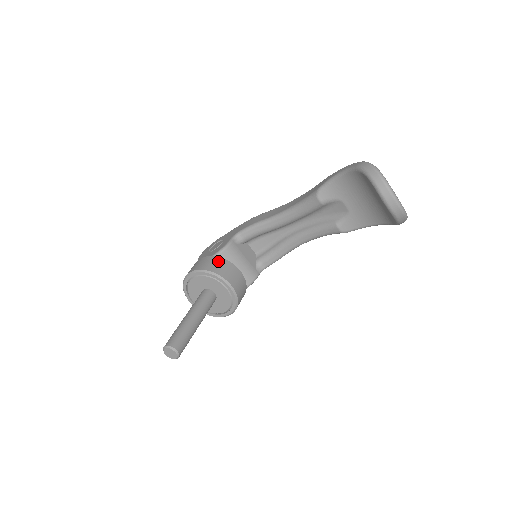
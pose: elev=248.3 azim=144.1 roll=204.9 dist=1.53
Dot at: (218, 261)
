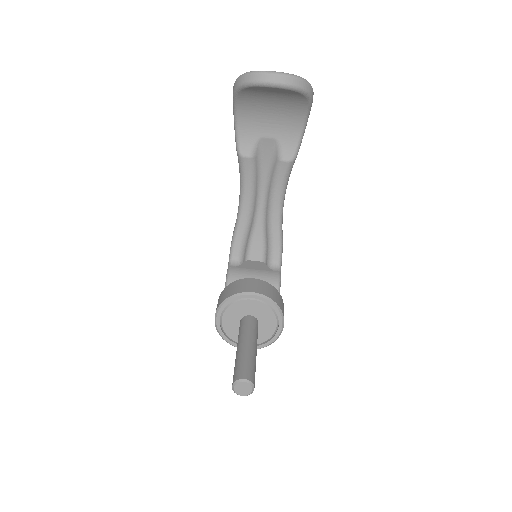
Dot at: (228, 288)
